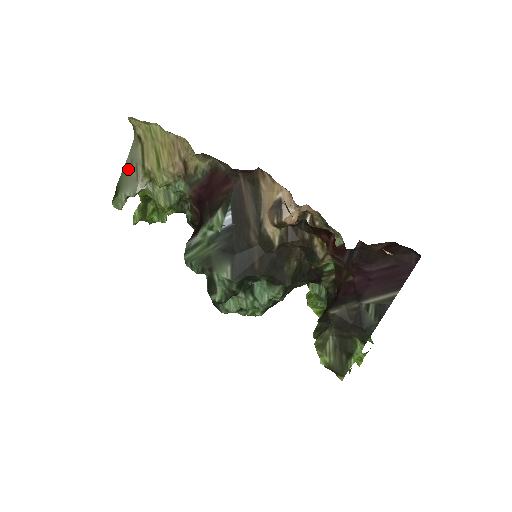
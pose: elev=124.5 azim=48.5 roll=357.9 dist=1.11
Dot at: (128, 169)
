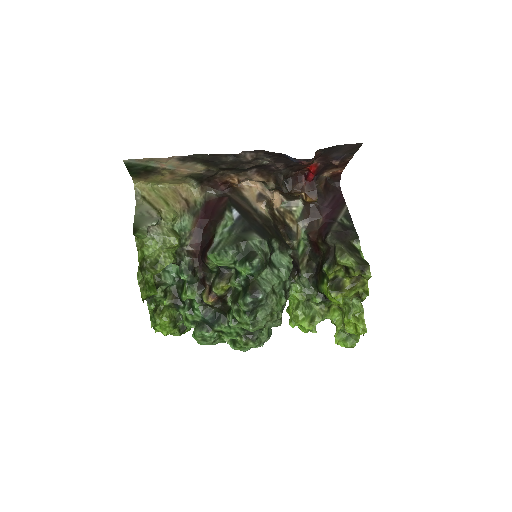
Dot at: (140, 217)
